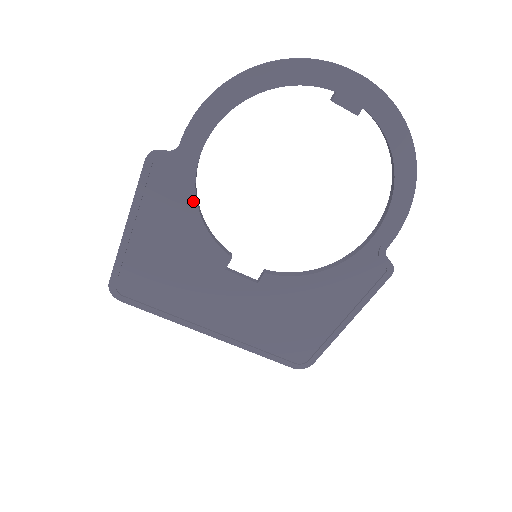
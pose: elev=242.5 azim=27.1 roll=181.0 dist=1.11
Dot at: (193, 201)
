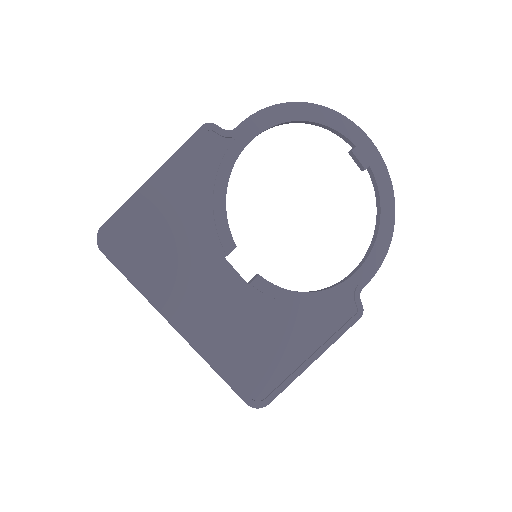
Dot at: (226, 178)
